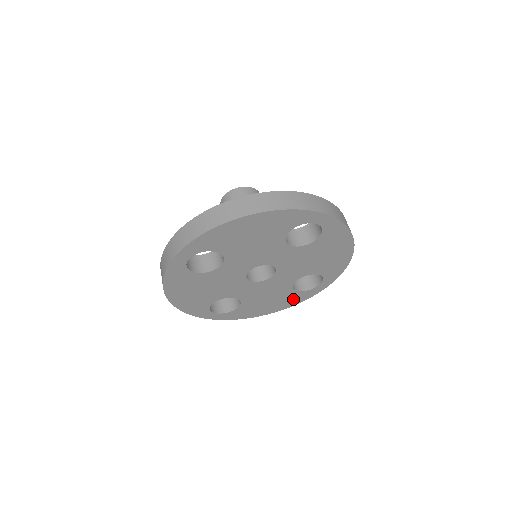
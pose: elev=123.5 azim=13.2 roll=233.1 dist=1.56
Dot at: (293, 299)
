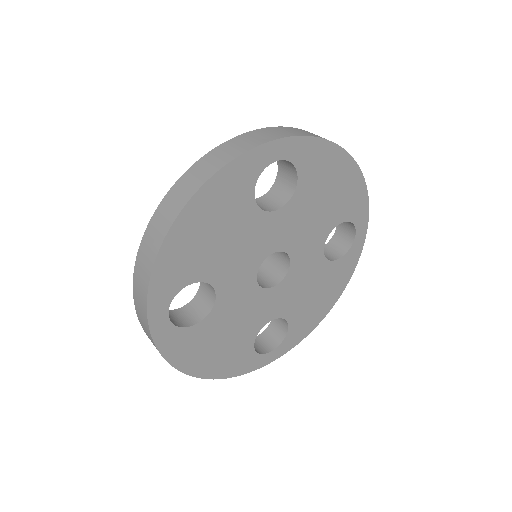
Dot at: (236, 361)
